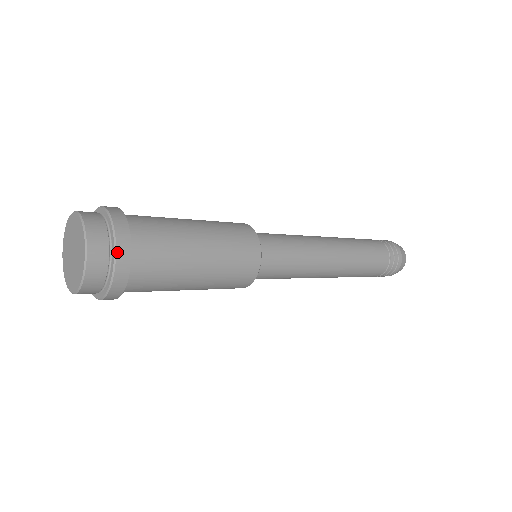
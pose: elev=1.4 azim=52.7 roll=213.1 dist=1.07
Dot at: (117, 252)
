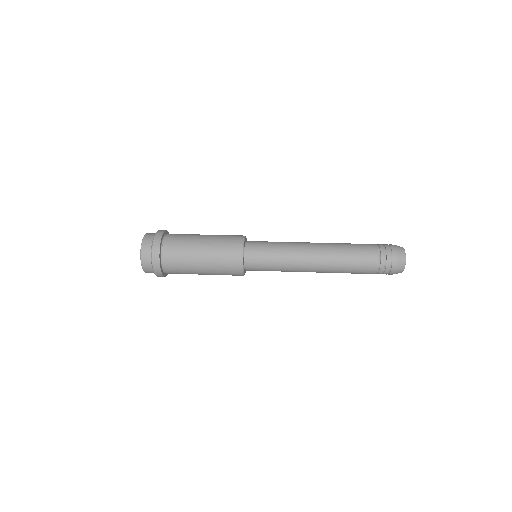
Dot at: (154, 270)
